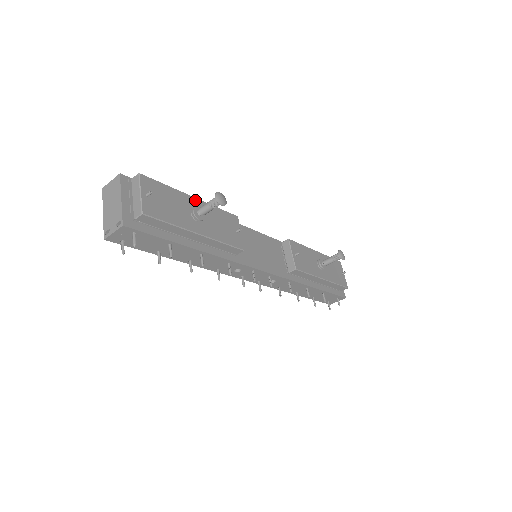
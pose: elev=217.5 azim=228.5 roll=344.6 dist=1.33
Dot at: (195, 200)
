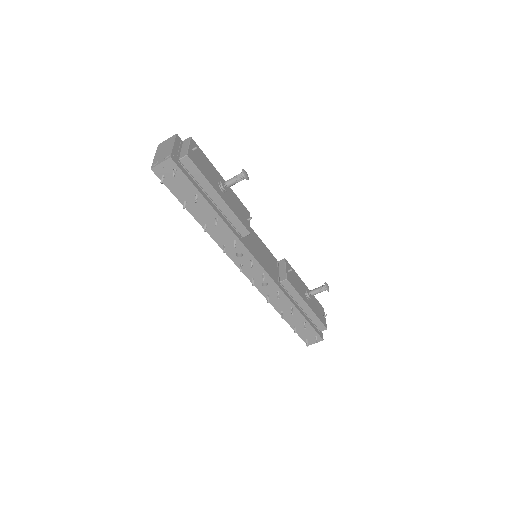
Dot at: occluded
